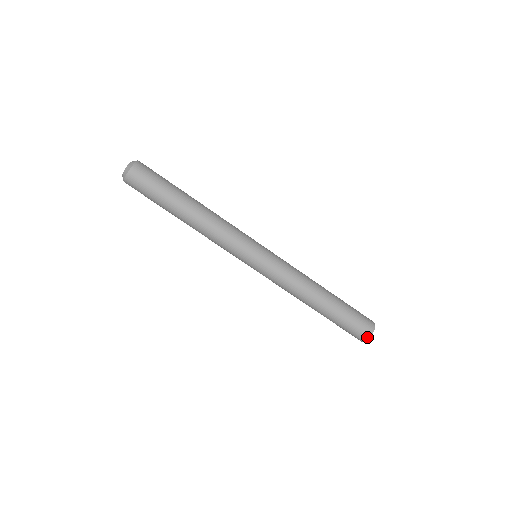
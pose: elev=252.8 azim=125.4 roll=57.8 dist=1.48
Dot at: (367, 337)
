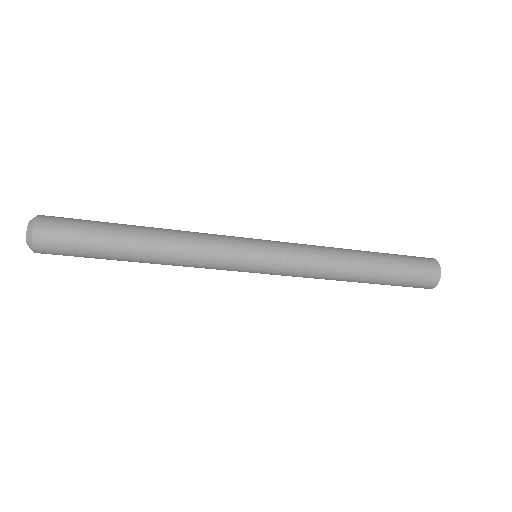
Dot at: occluded
